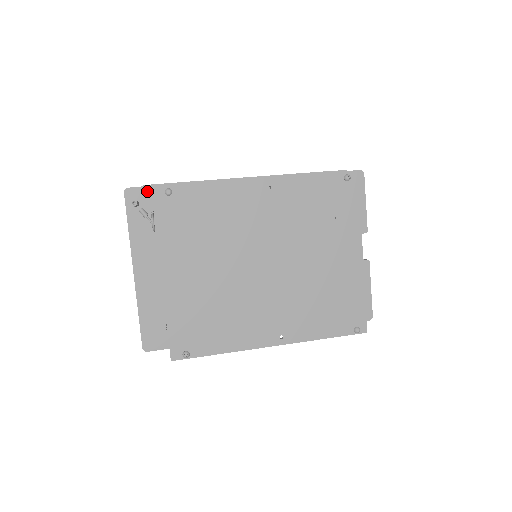
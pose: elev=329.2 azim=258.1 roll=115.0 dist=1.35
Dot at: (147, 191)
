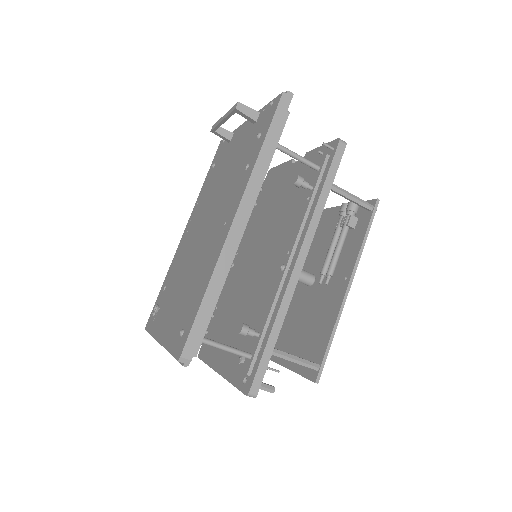
Dot at: (262, 373)
